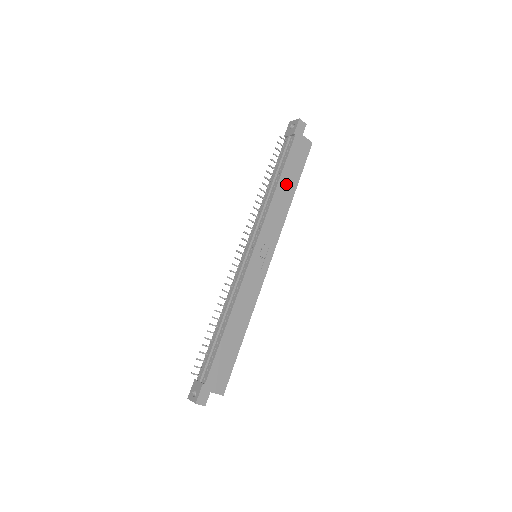
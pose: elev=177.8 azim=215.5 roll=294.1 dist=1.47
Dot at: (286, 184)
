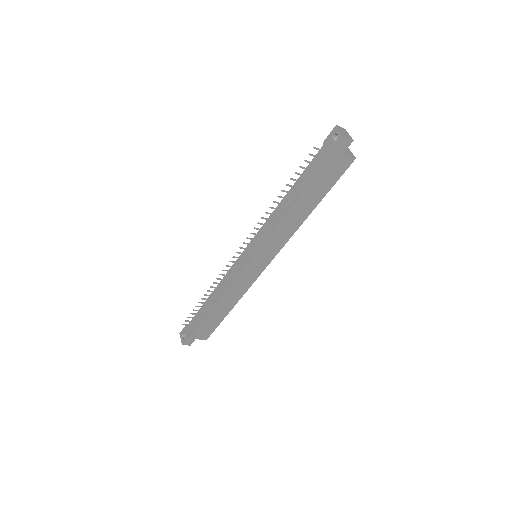
Dot at: (304, 204)
